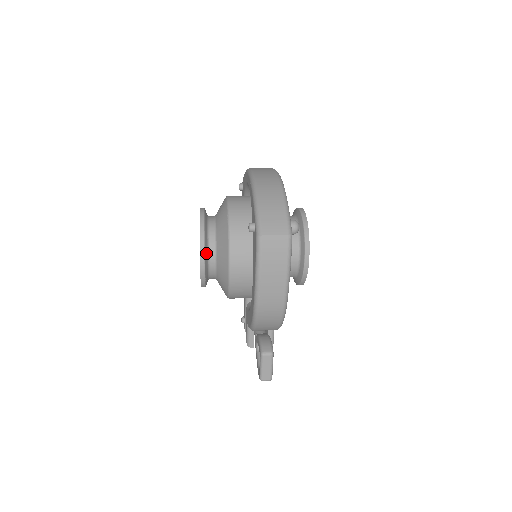
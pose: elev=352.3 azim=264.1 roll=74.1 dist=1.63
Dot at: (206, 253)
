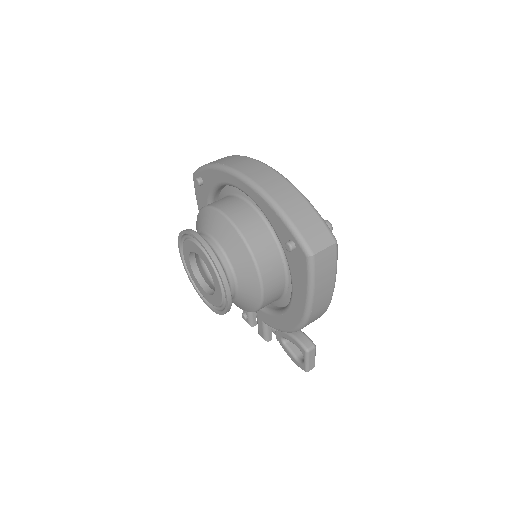
Dot at: (228, 284)
